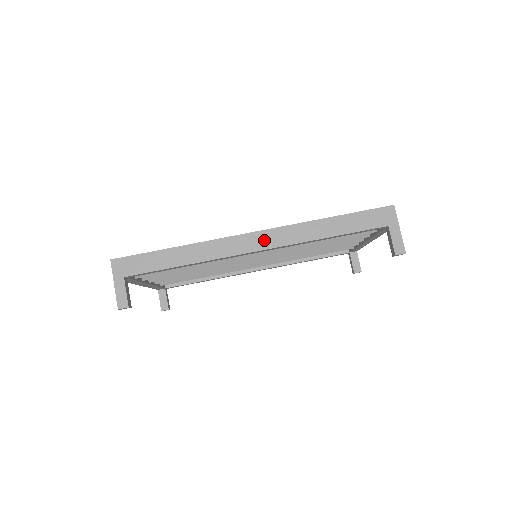
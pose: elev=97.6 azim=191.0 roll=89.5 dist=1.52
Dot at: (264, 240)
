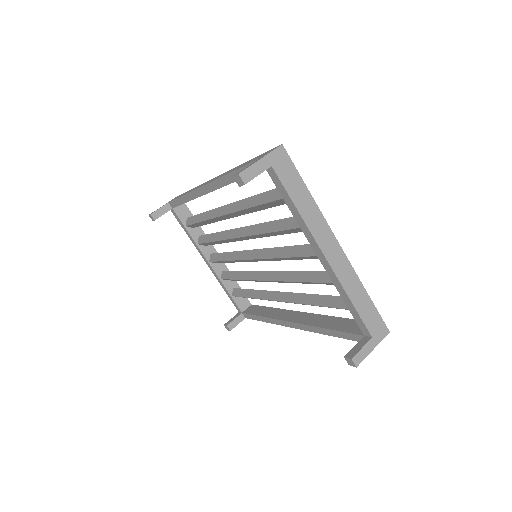
Dot at: occluded
